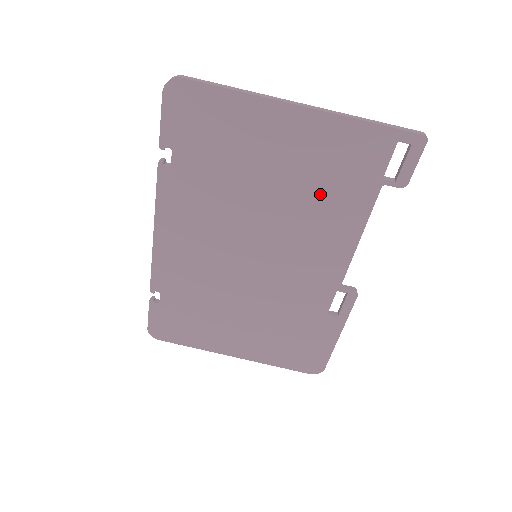
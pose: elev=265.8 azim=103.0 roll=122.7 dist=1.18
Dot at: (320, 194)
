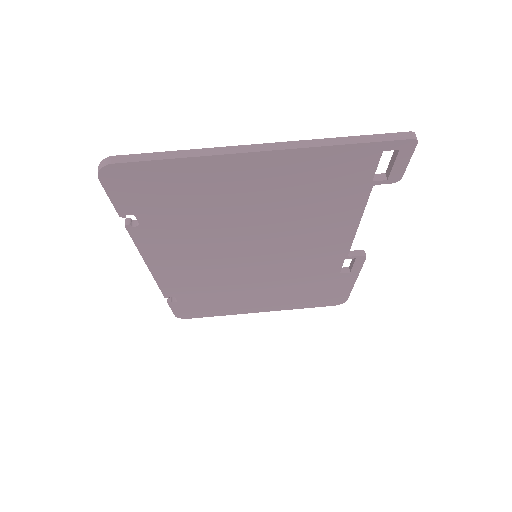
Dot at: (307, 207)
